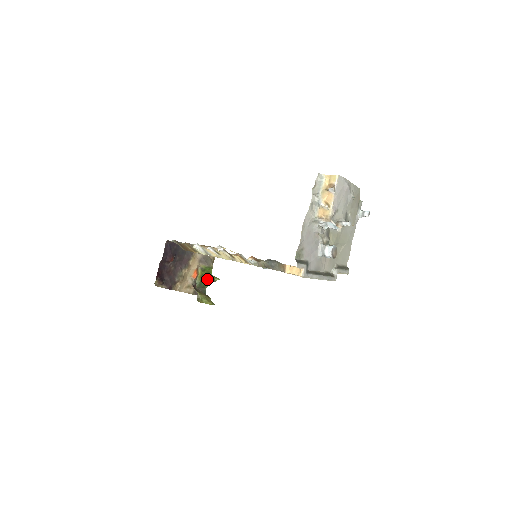
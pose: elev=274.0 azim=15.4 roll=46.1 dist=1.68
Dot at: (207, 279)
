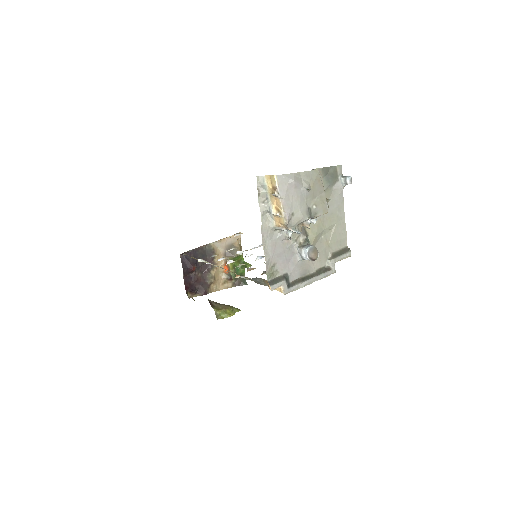
Dot at: (241, 267)
